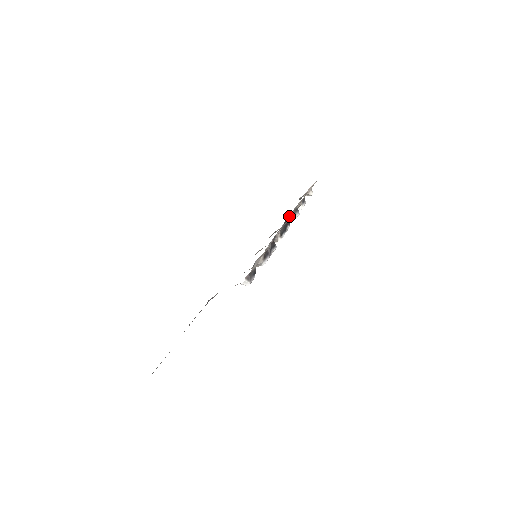
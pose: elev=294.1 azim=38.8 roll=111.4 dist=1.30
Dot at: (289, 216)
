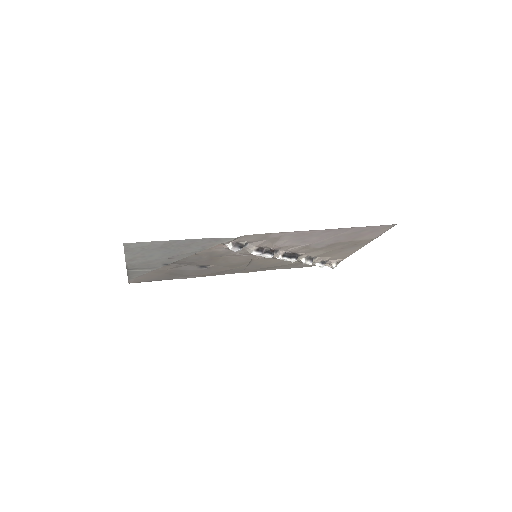
Dot at: (301, 254)
